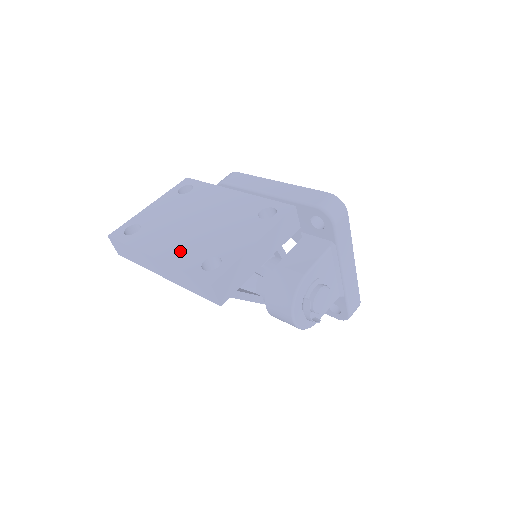
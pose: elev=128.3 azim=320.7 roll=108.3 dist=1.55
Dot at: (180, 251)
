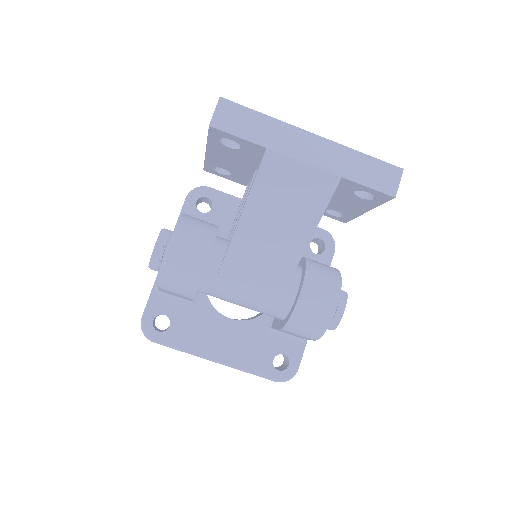
Dot at: occluded
